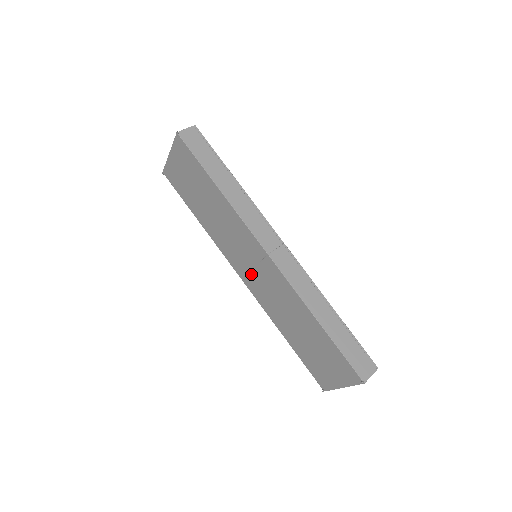
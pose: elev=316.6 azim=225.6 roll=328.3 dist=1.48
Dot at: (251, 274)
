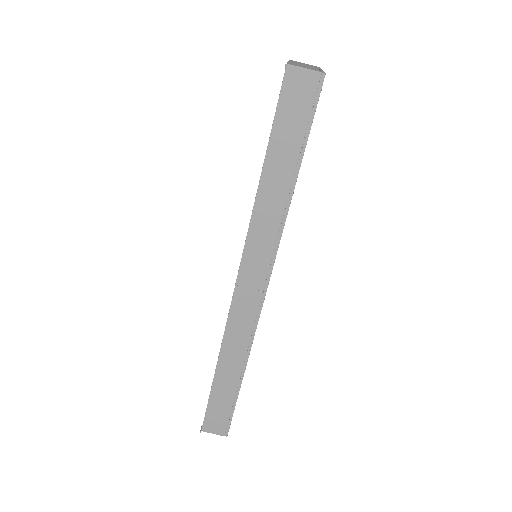
Dot at: occluded
